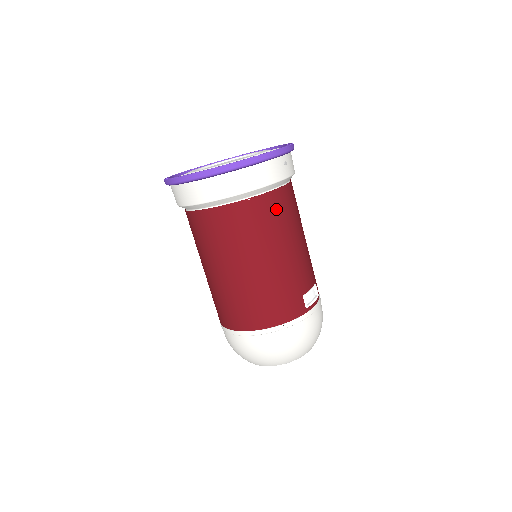
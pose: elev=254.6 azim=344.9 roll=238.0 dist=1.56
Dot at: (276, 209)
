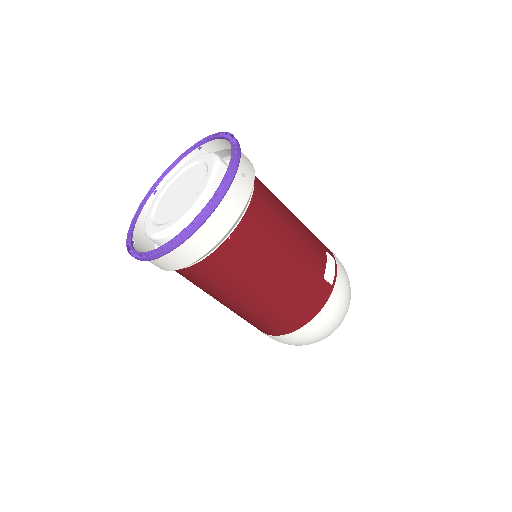
Dot at: (259, 226)
